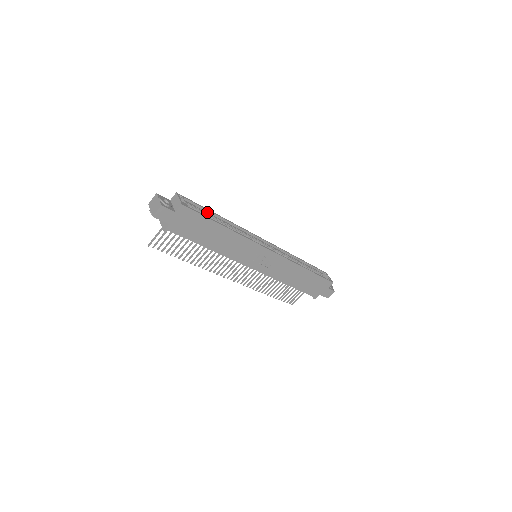
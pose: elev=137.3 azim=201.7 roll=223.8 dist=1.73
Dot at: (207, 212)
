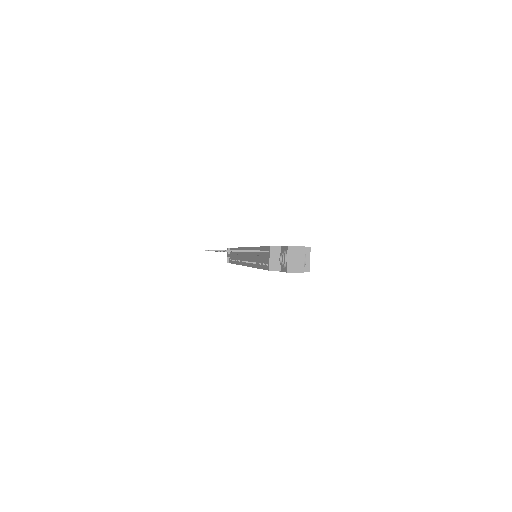
Dot at: occluded
